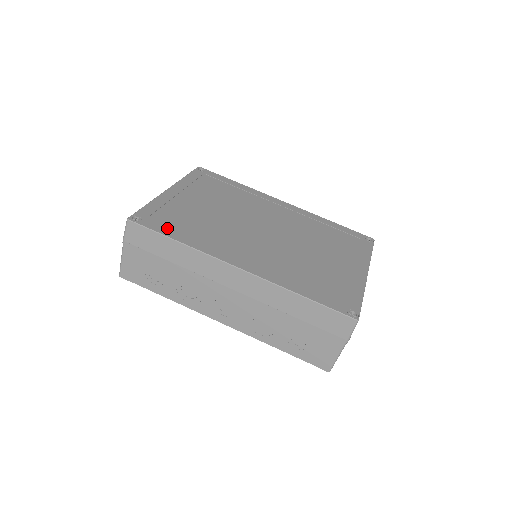
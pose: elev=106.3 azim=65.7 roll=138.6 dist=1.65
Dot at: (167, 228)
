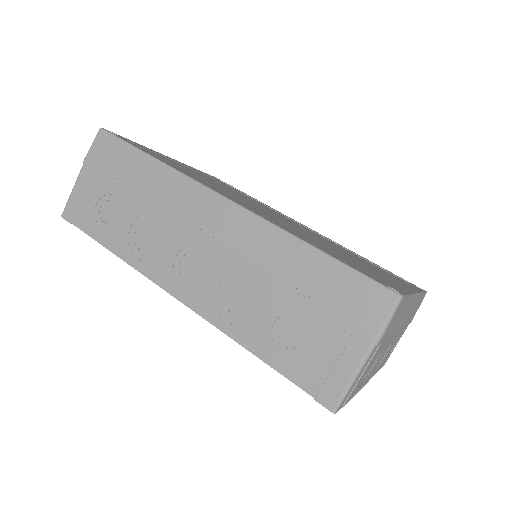
Dot at: (146, 151)
